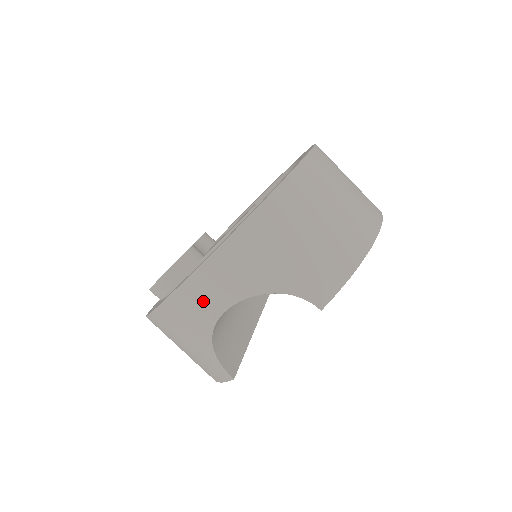
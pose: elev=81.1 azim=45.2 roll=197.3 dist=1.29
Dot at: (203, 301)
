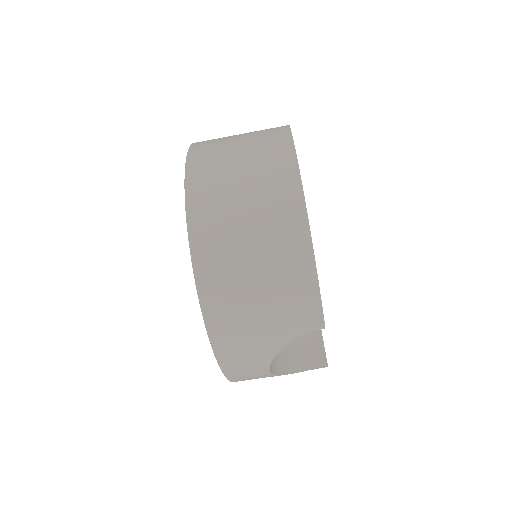
Dot at: (251, 376)
